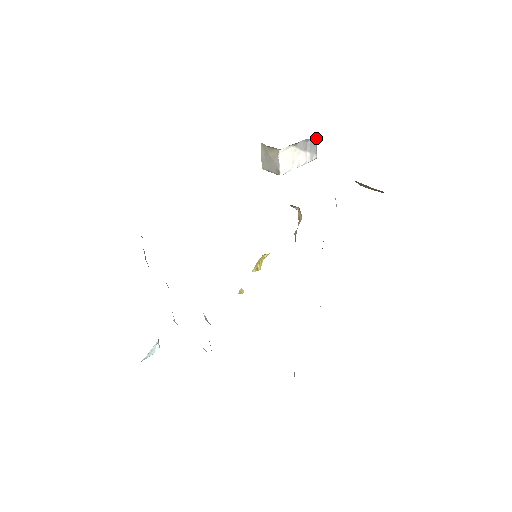
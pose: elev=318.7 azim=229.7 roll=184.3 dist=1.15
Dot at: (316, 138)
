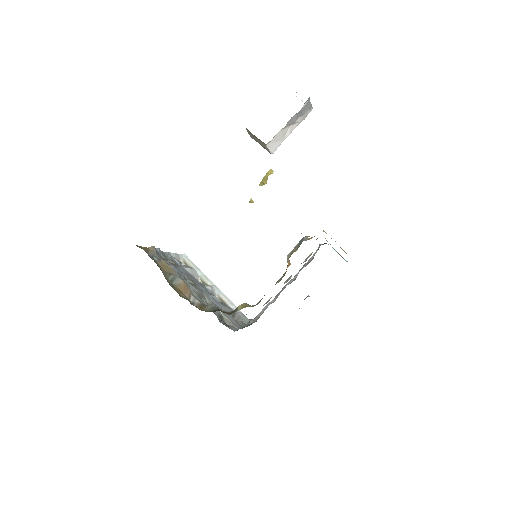
Dot at: (309, 99)
